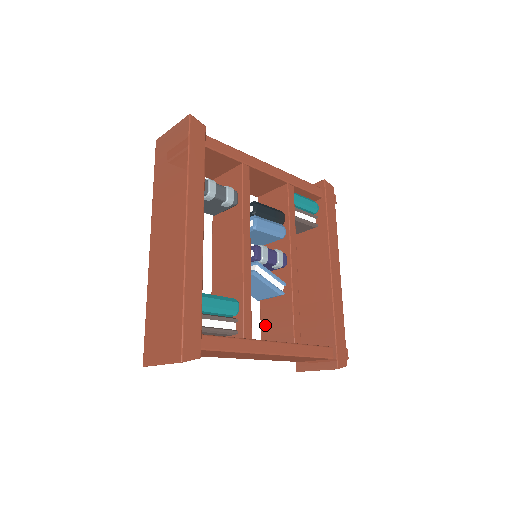
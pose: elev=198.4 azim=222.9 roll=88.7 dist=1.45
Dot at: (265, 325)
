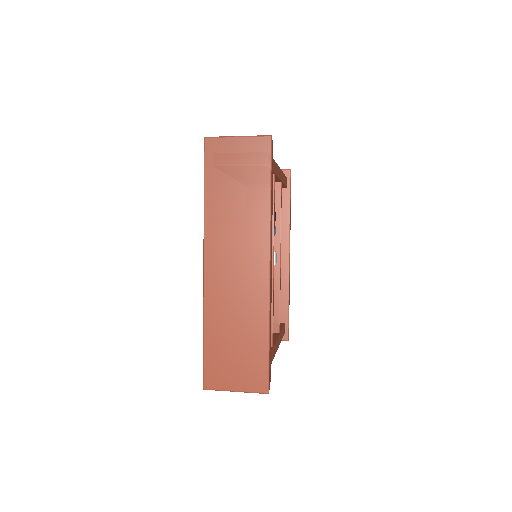
Dot at: occluded
